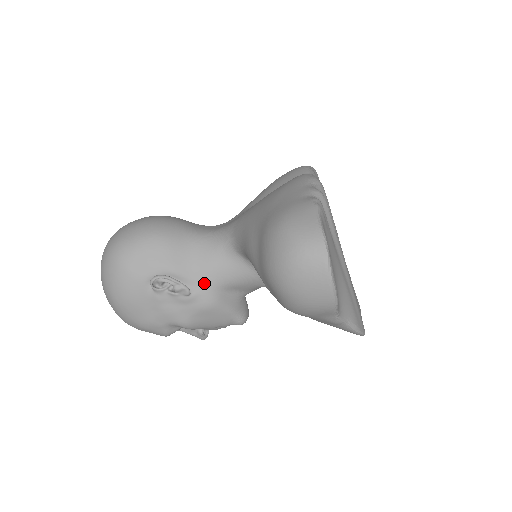
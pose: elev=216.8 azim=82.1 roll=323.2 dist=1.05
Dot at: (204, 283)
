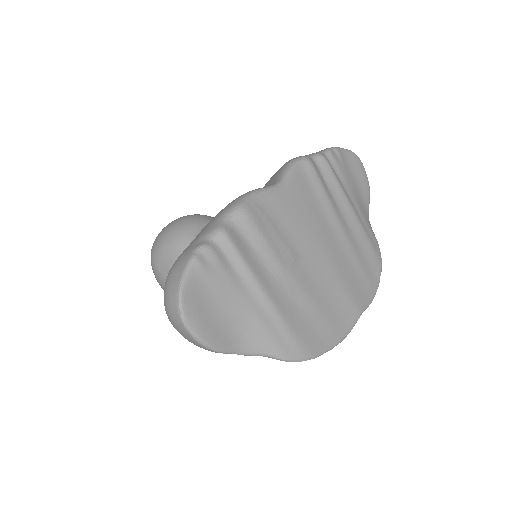
Dot at: occluded
